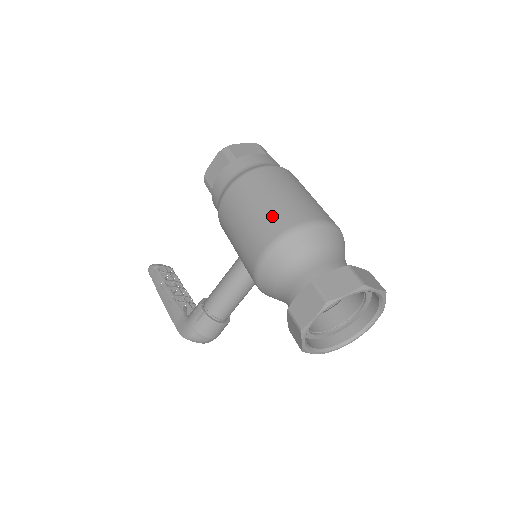
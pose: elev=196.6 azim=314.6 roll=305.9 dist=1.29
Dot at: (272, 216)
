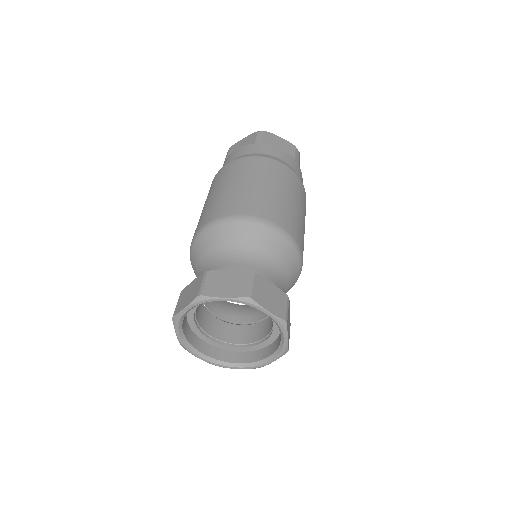
Dot at: (198, 222)
